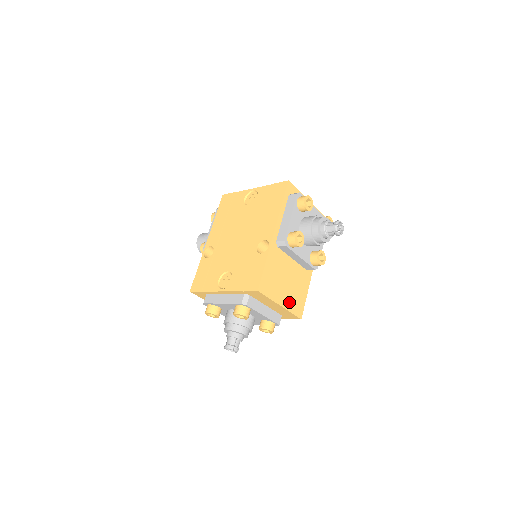
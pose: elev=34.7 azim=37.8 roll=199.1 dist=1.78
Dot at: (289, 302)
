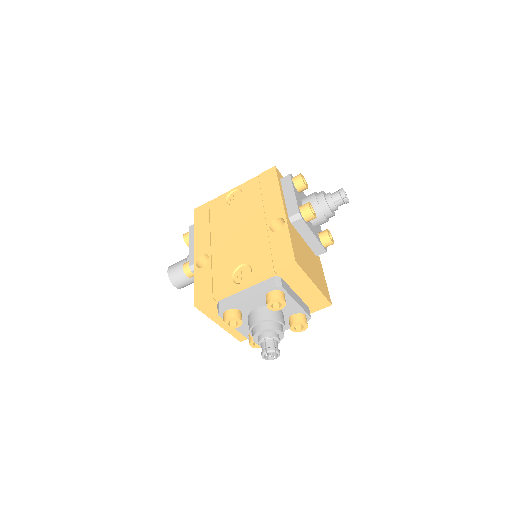
Dot at: (318, 283)
